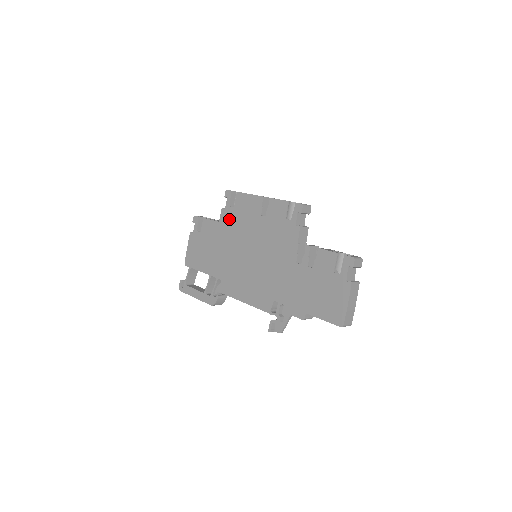
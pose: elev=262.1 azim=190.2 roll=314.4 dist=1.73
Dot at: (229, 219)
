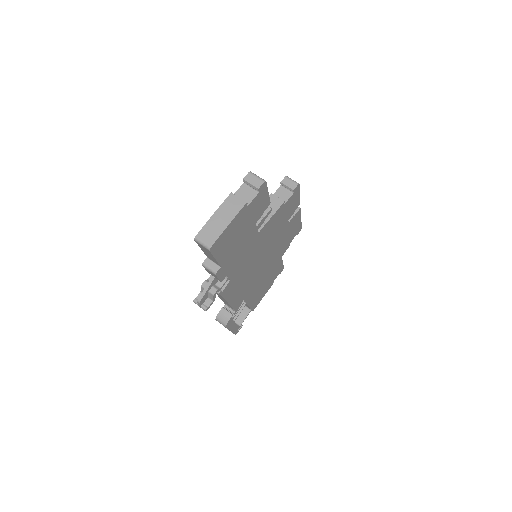
Dot at: occluded
